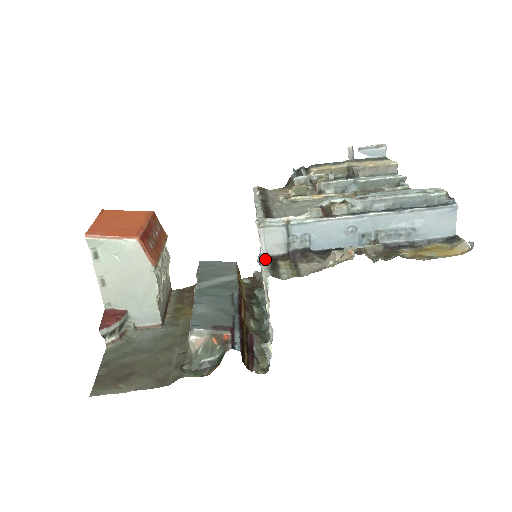
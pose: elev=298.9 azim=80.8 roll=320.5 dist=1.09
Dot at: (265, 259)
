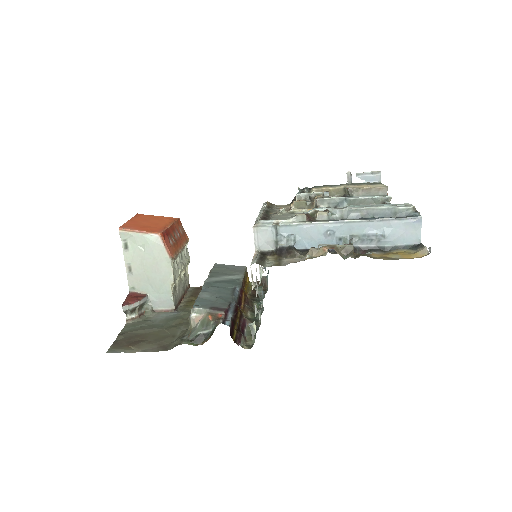
Dot at: (257, 253)
